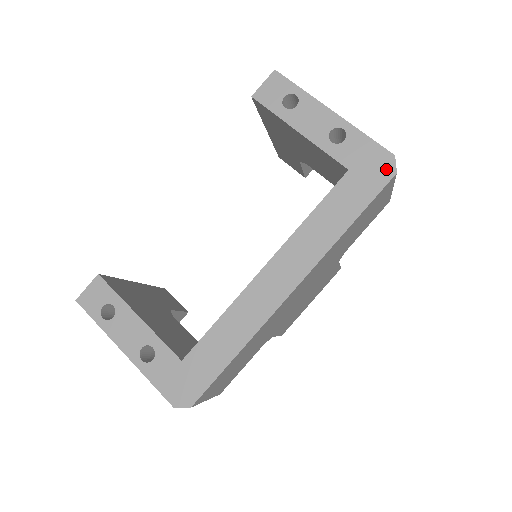
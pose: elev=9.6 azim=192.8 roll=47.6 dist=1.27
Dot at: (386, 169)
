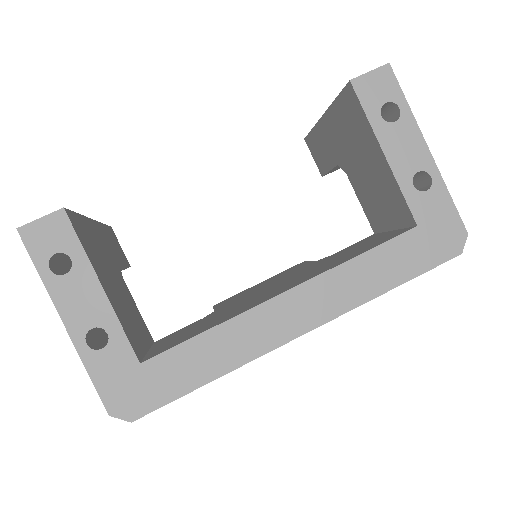
Dot at: (454, 244)
